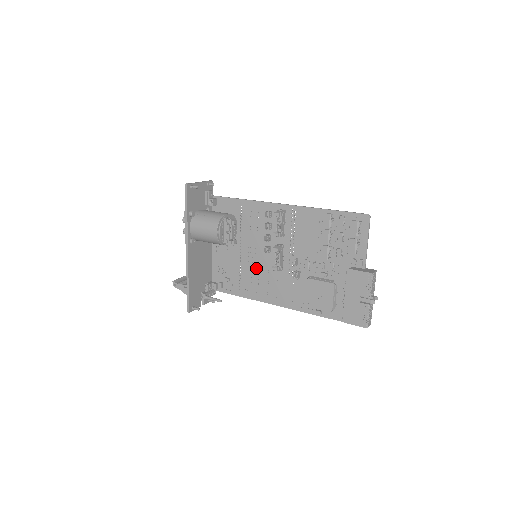
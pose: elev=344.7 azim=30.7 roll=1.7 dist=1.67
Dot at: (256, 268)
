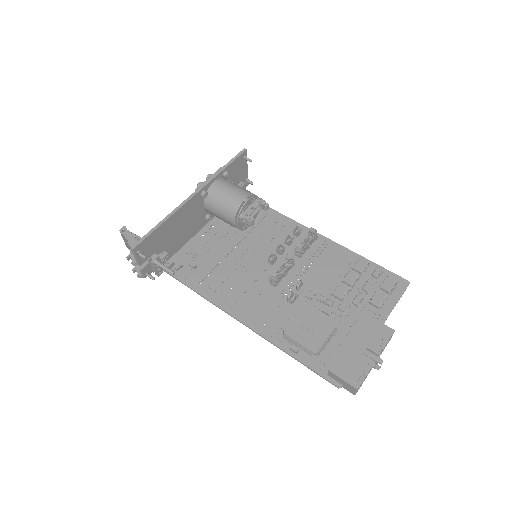
Dot at: (241, 271)
